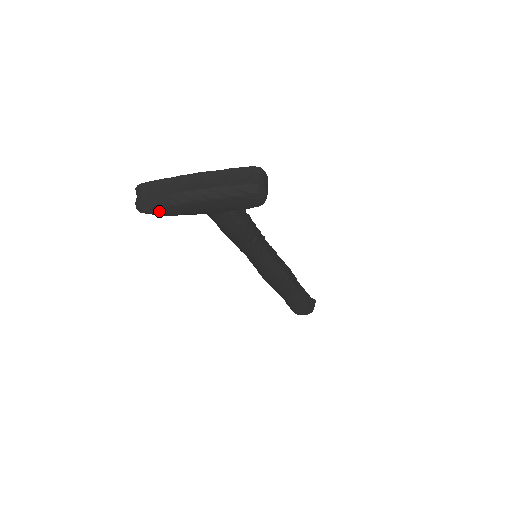
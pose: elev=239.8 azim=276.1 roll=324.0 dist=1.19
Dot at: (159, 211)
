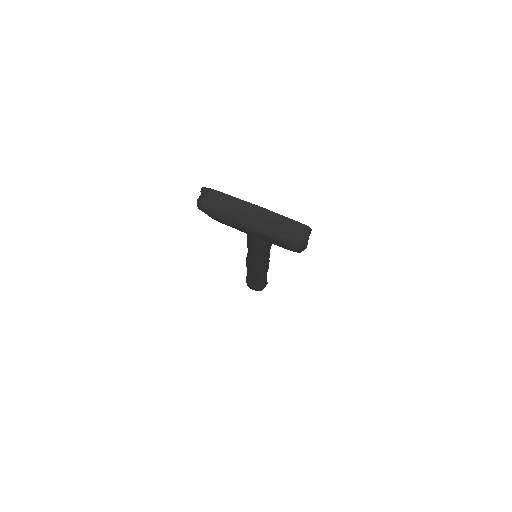
Dot at: (217, 218)
